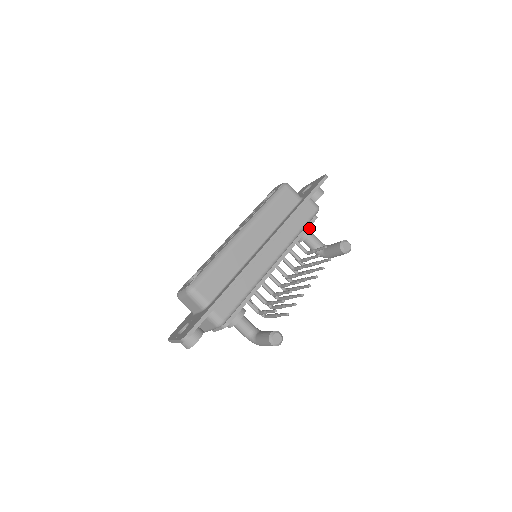
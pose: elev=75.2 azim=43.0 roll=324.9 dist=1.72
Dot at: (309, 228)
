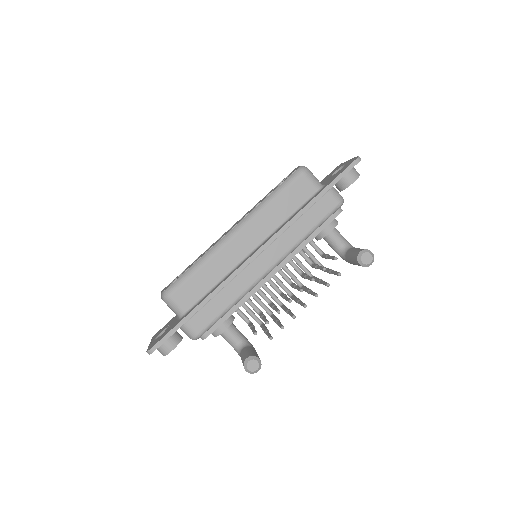
Dot at: (328, 225)
